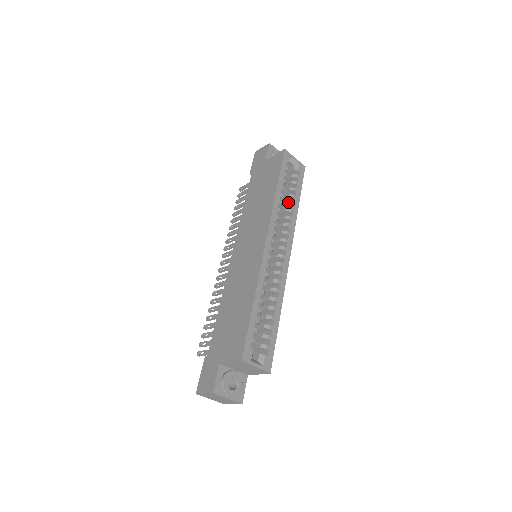
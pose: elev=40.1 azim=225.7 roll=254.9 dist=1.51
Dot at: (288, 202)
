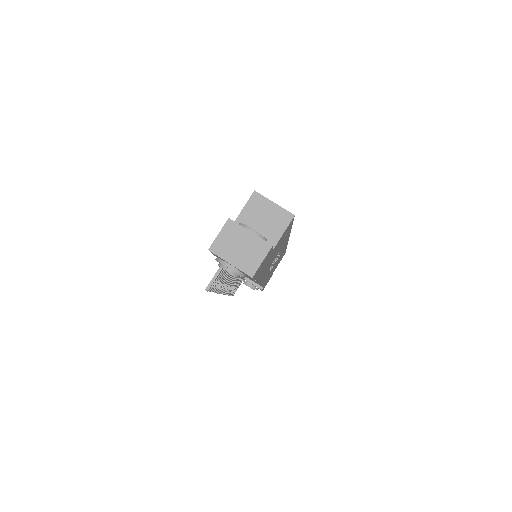
Dot at: occluded
